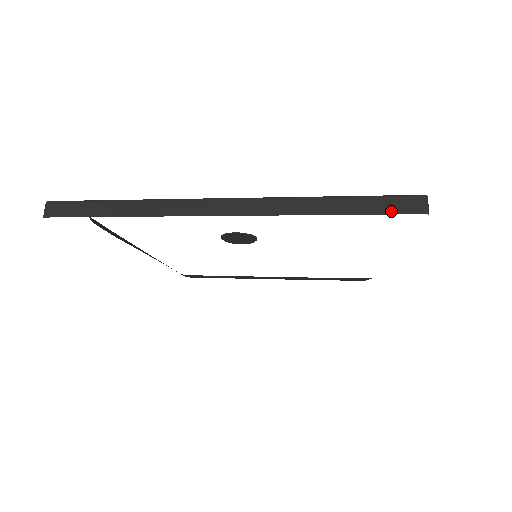
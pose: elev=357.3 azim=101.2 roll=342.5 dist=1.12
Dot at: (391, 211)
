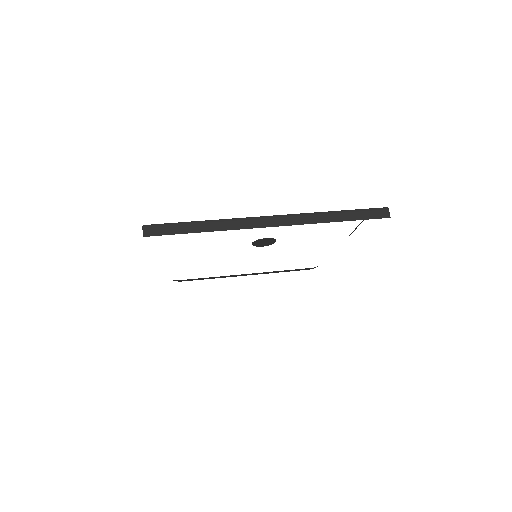
Dot at: (372, 217)
